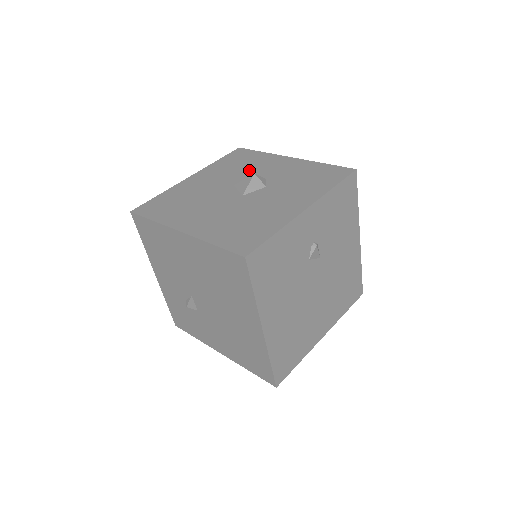
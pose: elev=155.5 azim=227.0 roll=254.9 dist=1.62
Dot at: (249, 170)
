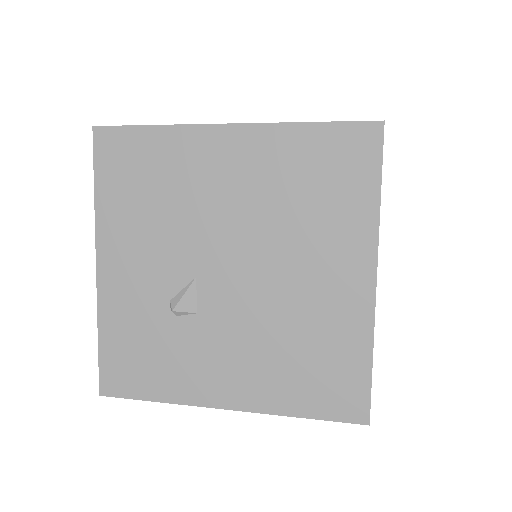
Dot at: occluded
